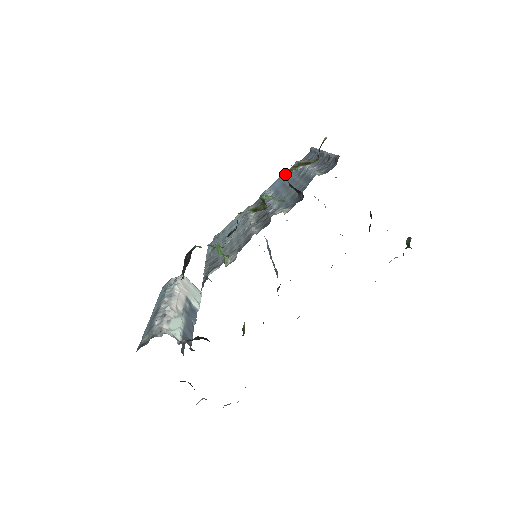
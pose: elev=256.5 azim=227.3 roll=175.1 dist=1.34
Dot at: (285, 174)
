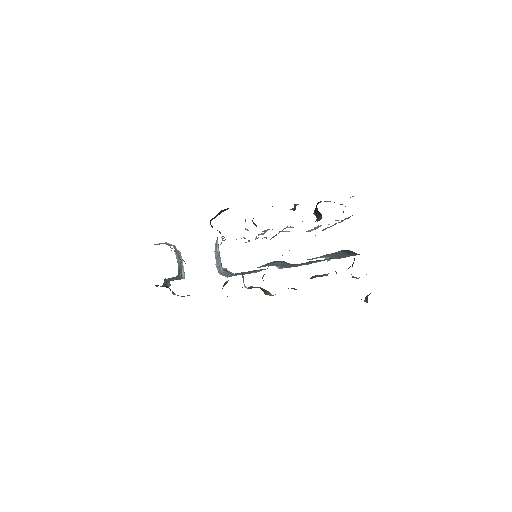
Dot at: occluded
